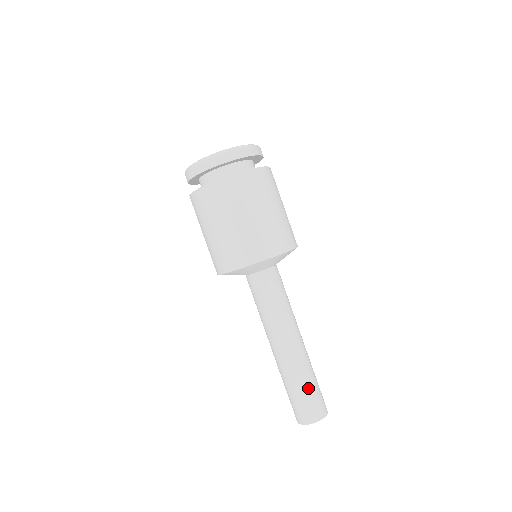
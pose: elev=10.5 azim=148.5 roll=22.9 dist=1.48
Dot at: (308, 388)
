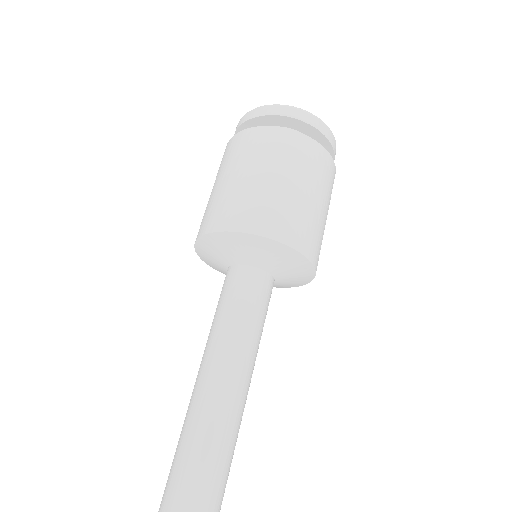
Dot at: (209, 477)
